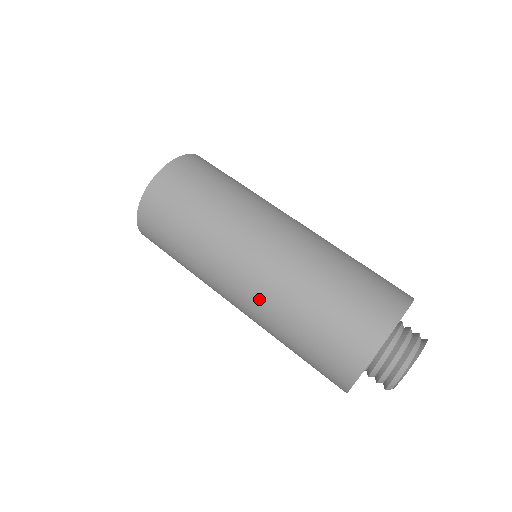
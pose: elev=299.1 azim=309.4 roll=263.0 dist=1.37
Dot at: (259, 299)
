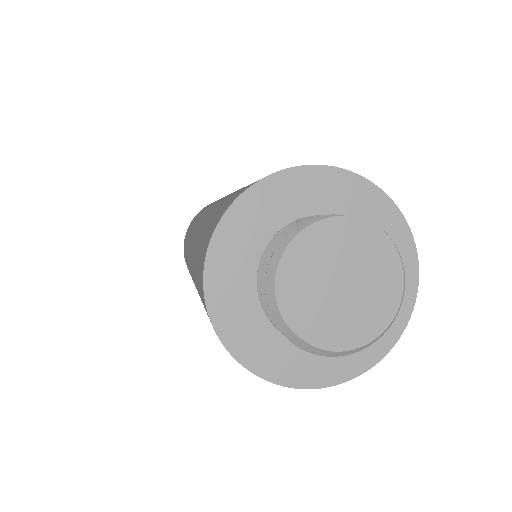
Dot at: (191, 266)
